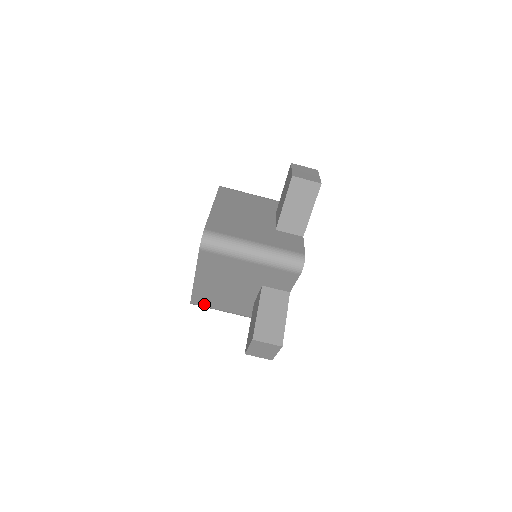
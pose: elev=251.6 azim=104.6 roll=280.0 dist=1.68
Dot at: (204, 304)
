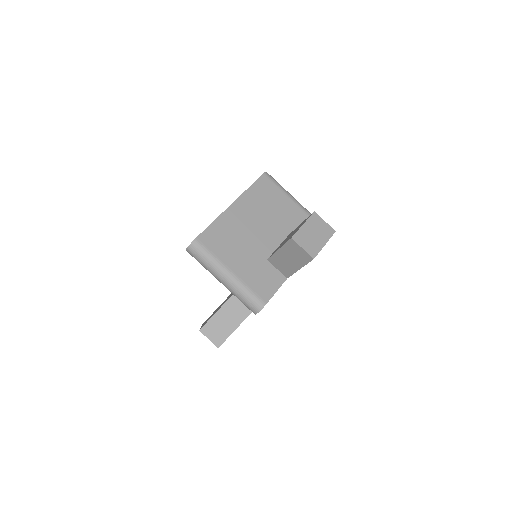
Dot at: occluded
